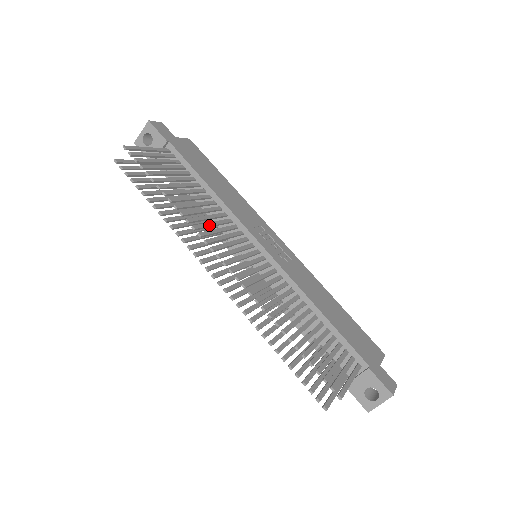
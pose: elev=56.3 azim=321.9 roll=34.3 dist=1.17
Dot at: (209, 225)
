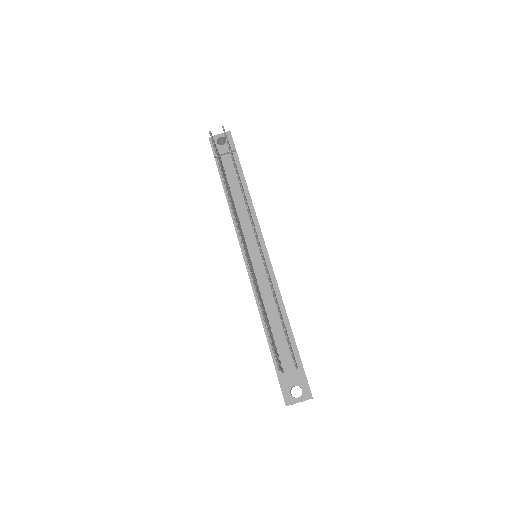
Dot at: occluded
